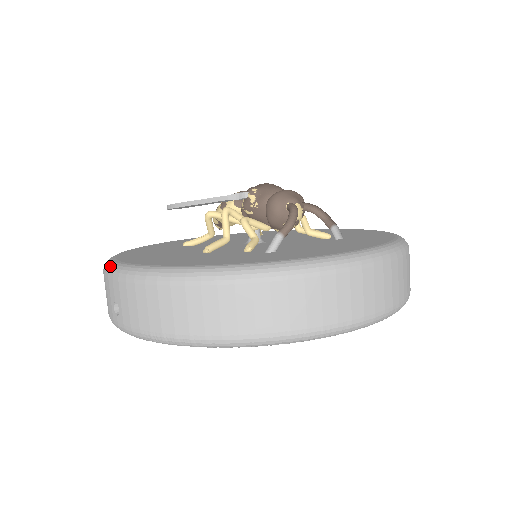
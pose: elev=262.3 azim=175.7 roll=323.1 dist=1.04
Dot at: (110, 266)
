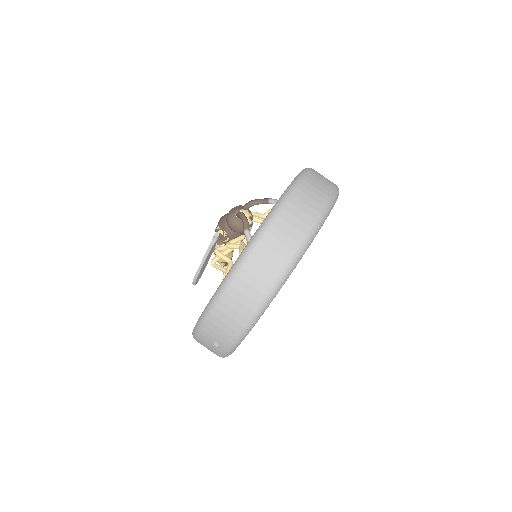
Dot at: (194, 331)
